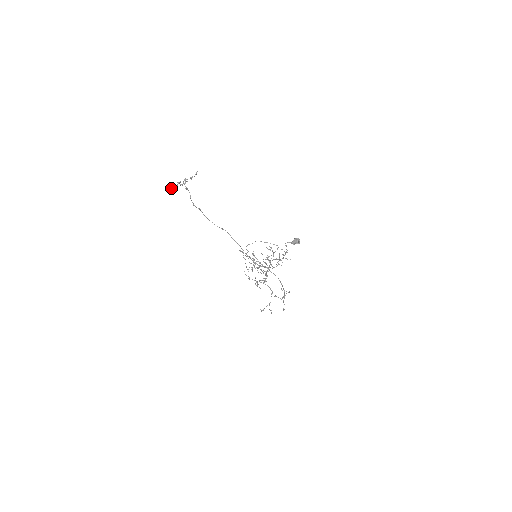
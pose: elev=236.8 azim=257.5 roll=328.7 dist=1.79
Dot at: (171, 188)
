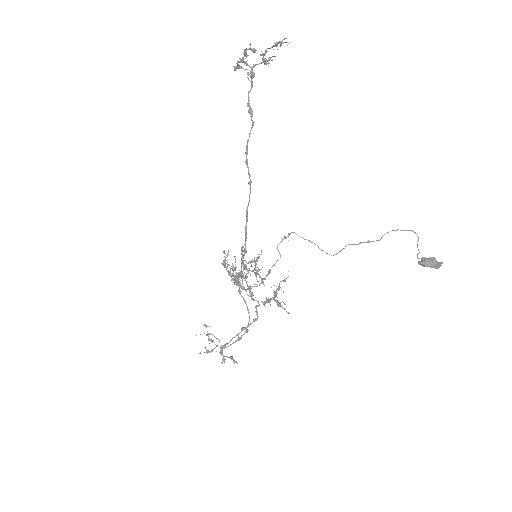
Dot at: occluded
